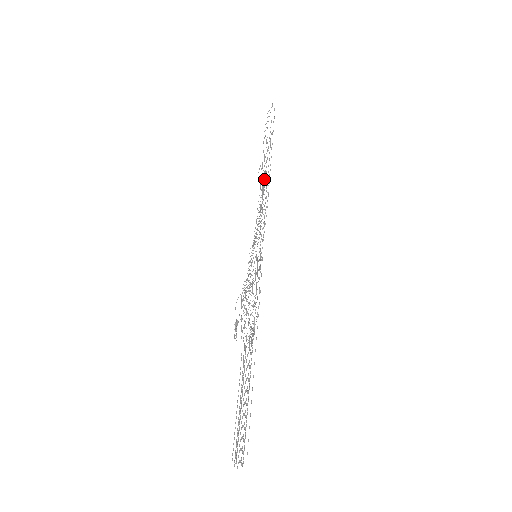
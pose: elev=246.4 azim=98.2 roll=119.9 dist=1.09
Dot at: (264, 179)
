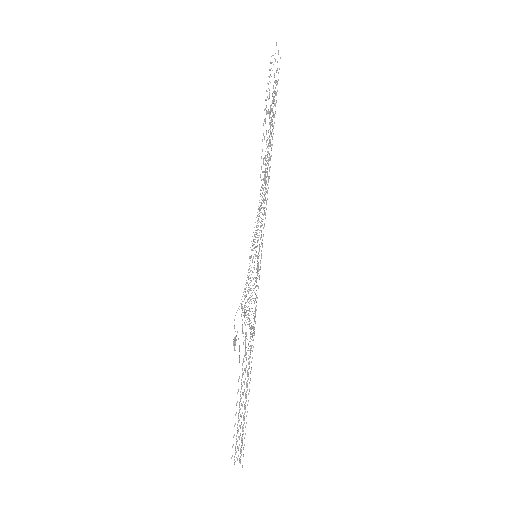
Dot at: occluded
